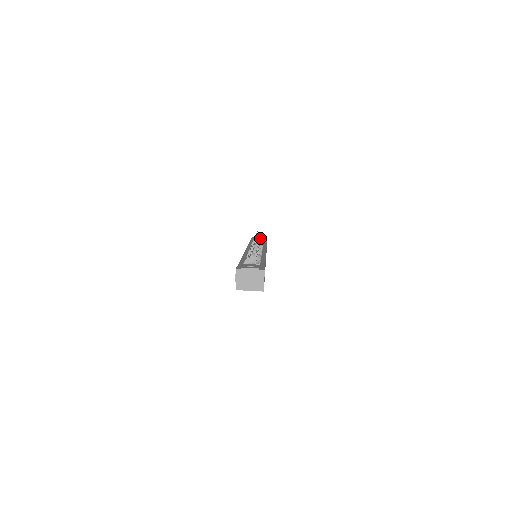
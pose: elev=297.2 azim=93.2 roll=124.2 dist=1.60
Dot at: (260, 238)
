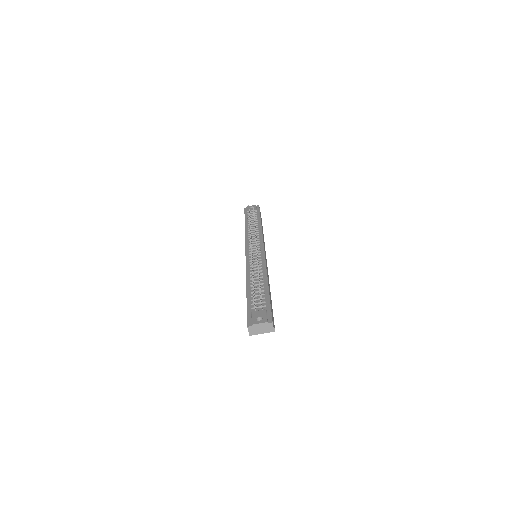
Dot at: occluded
